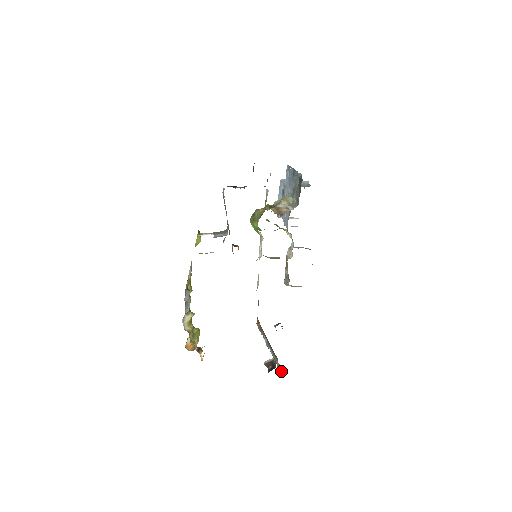
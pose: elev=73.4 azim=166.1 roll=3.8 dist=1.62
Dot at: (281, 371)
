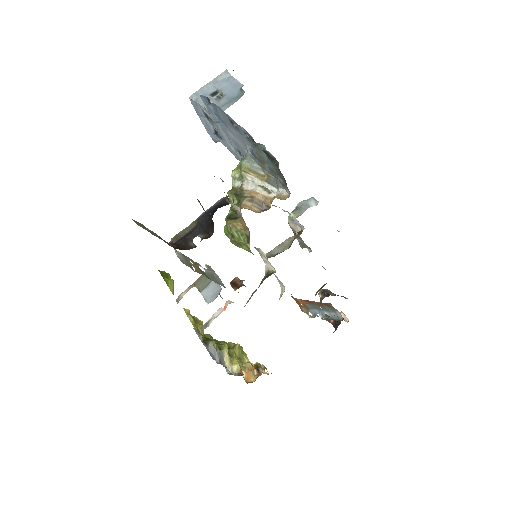
Dot at: (347, 319)
